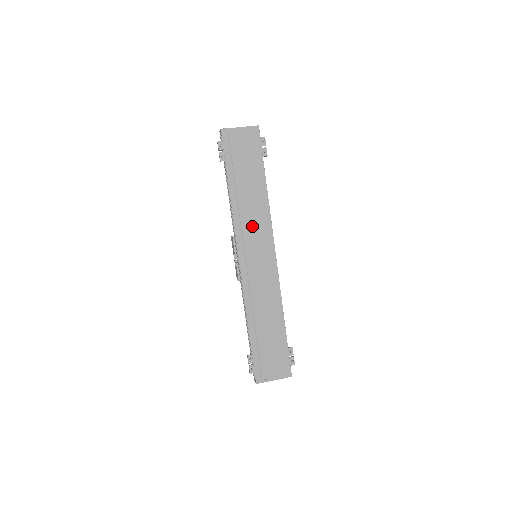
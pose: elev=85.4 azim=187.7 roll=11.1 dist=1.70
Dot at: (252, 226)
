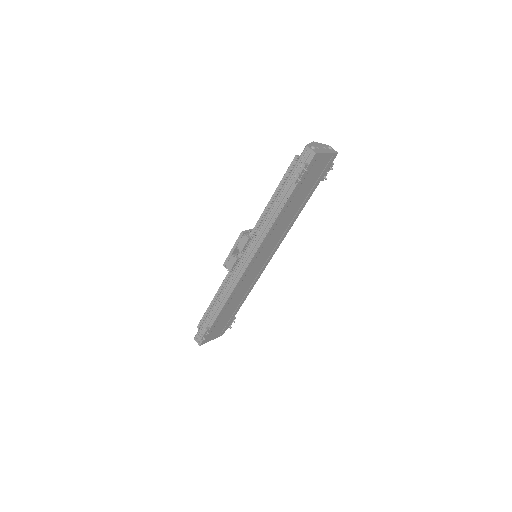
Dot at: (274, 238)
